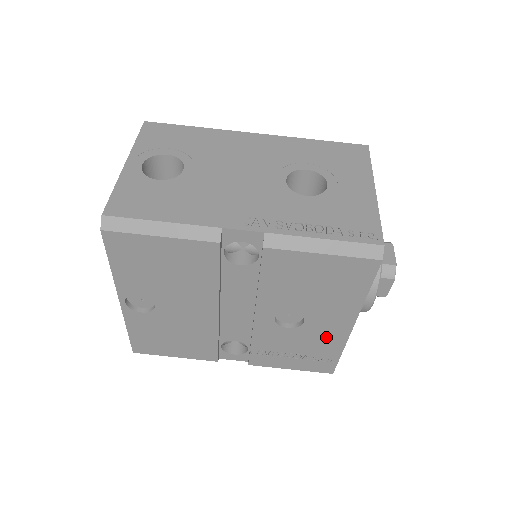
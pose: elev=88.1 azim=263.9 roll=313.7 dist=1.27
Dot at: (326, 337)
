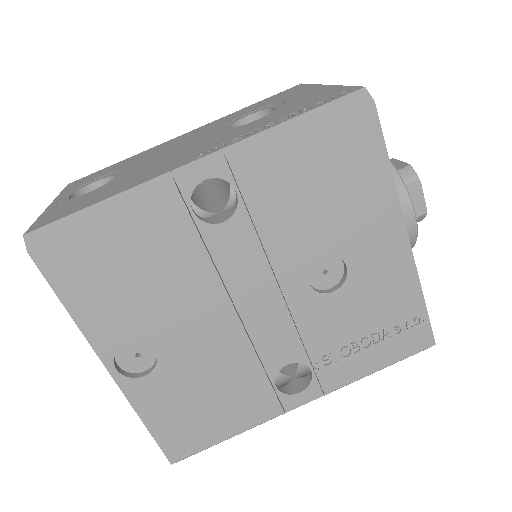
Dot at: (388, 279)
